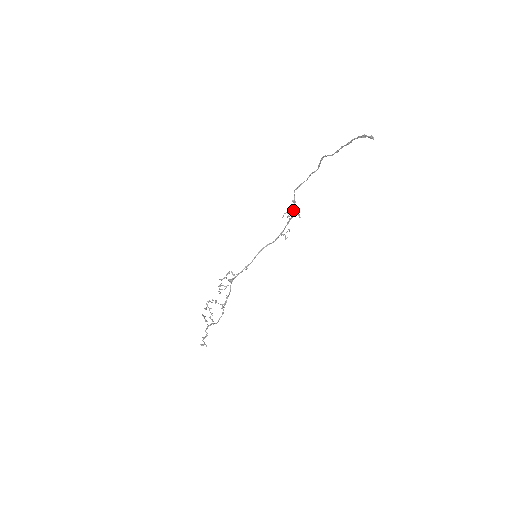
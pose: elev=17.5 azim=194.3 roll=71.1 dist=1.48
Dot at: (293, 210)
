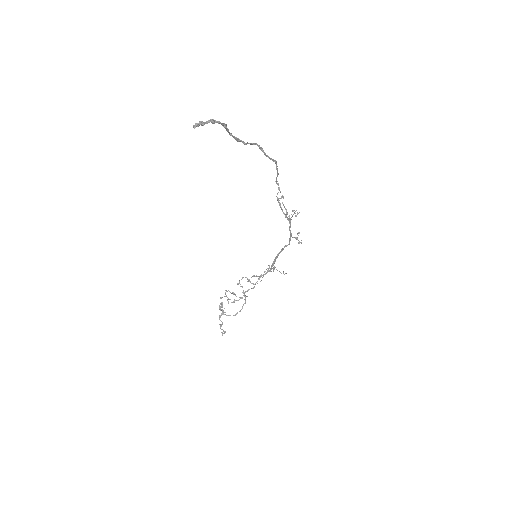
Dot at: (282, 209)
